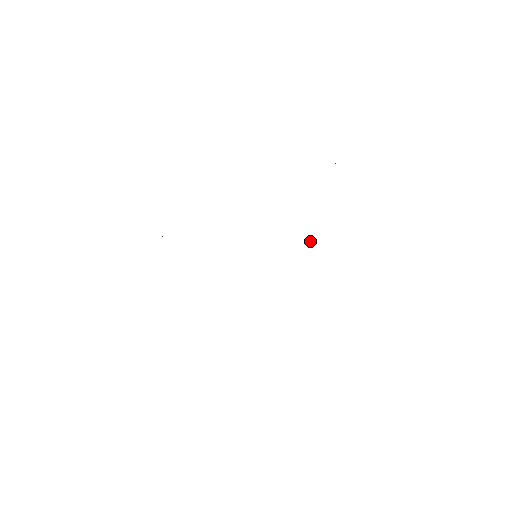
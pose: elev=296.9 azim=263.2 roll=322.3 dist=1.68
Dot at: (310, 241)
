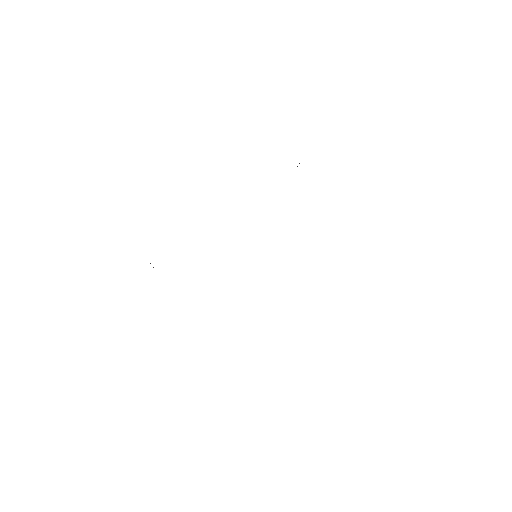
Dot at: occluded
